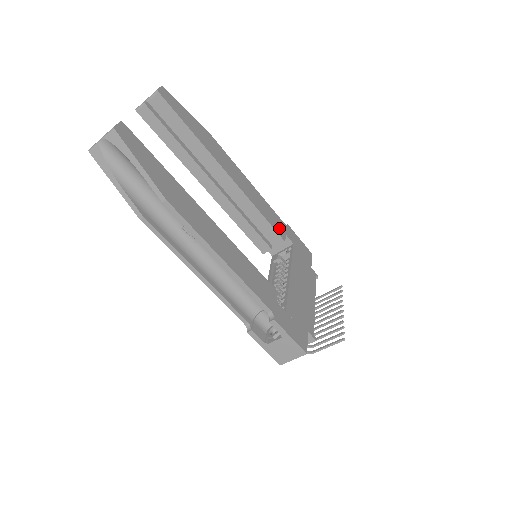
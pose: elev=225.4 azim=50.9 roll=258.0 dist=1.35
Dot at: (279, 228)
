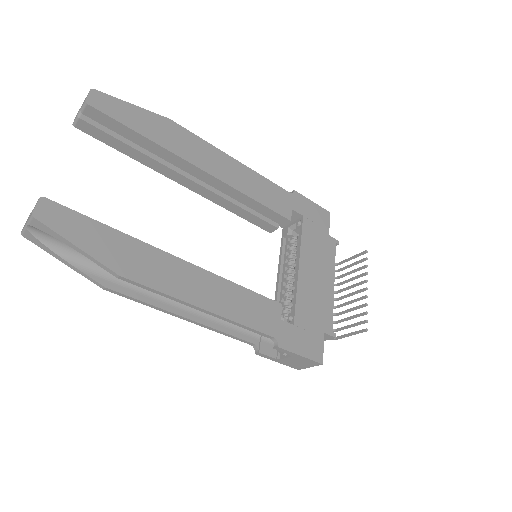
Dot at: (282, 205)
